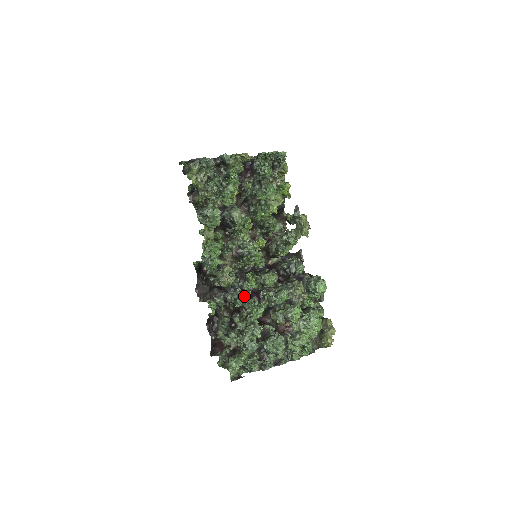
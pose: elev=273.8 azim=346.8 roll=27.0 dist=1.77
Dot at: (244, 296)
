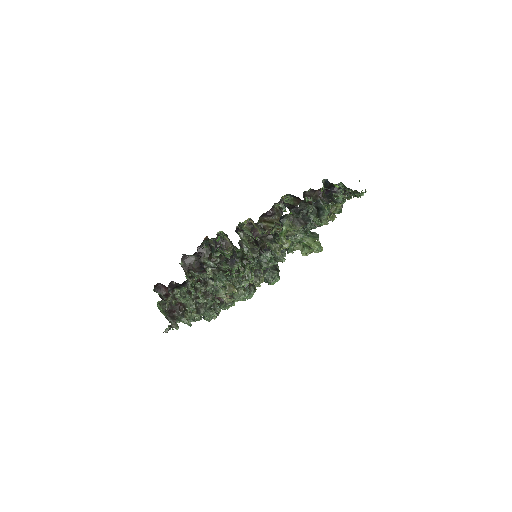
Dot at: occluded
